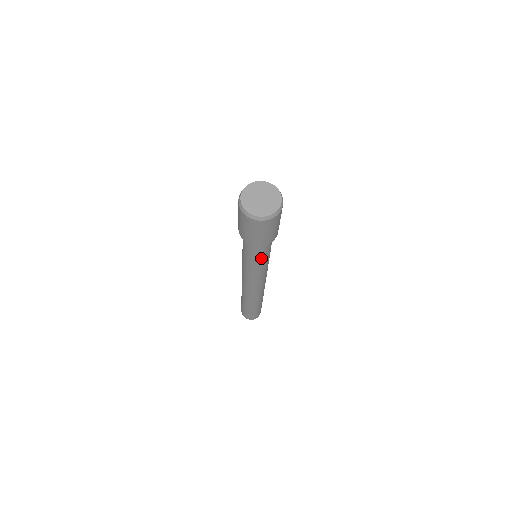
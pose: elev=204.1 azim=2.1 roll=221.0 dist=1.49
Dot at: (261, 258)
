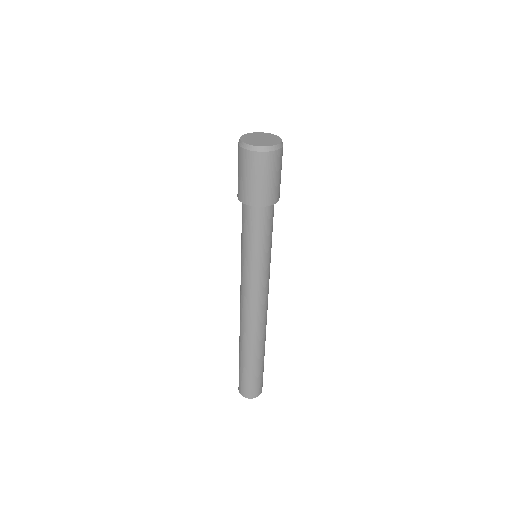
Dot at: (247, 239)
